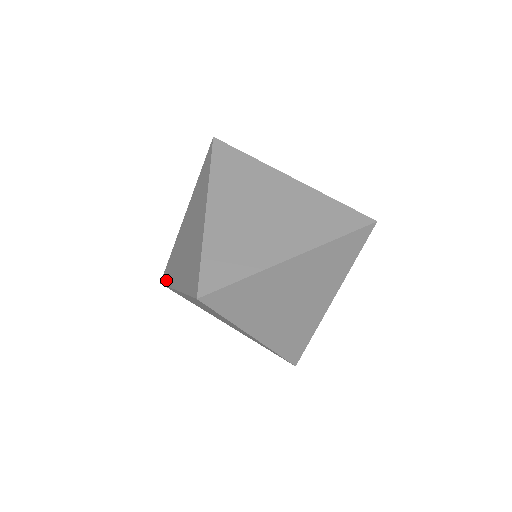
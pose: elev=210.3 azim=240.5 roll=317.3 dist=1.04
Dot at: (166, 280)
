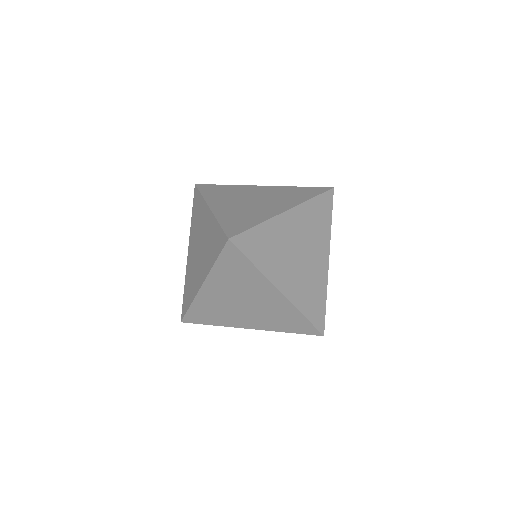
Dot at: (187, 305)
